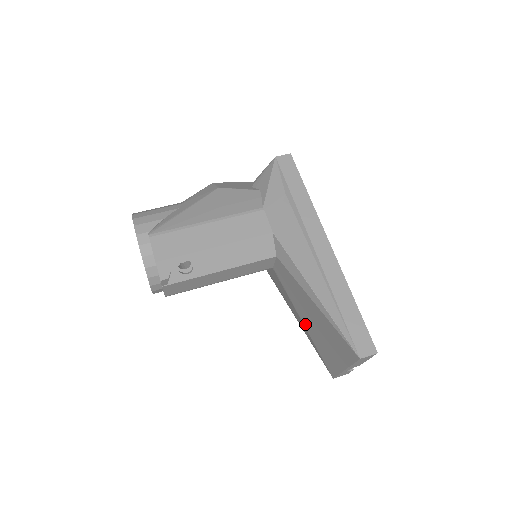
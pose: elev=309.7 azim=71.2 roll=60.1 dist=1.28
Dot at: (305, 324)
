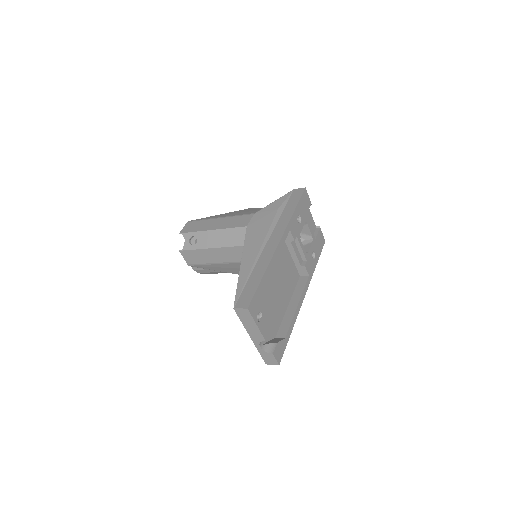
Dot at: occluded
